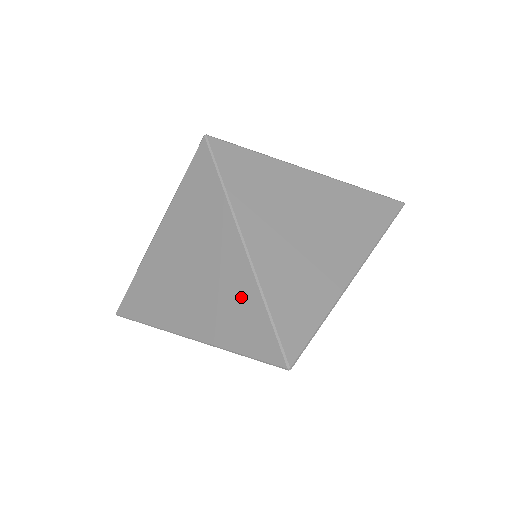
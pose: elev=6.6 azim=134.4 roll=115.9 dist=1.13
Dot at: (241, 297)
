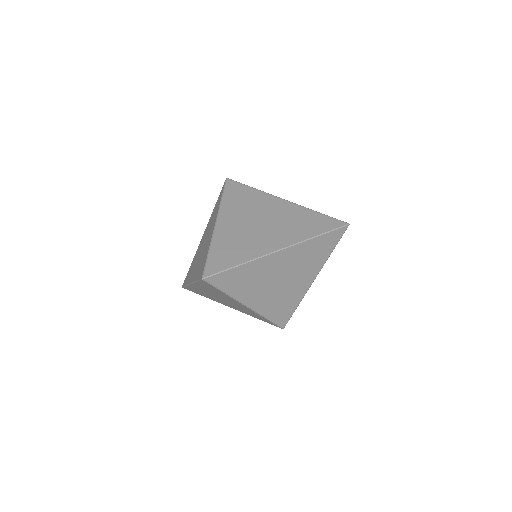
Dot at: (206, 251)
